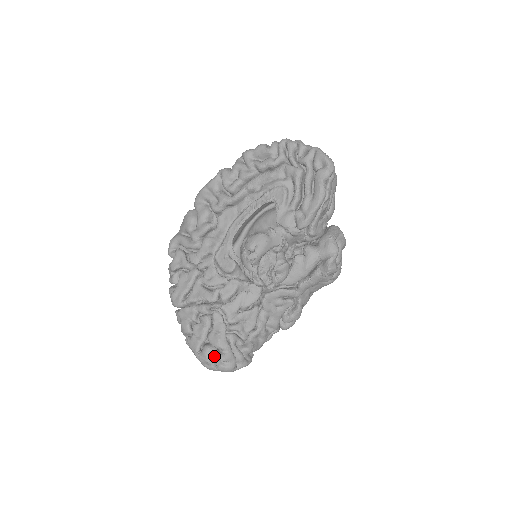
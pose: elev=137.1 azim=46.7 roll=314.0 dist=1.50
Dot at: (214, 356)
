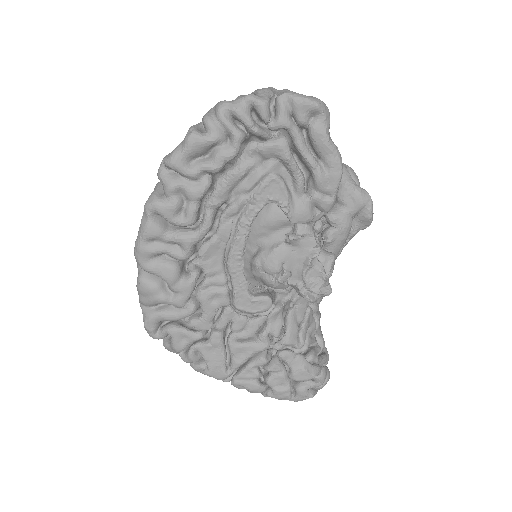
Dot at: occluded
